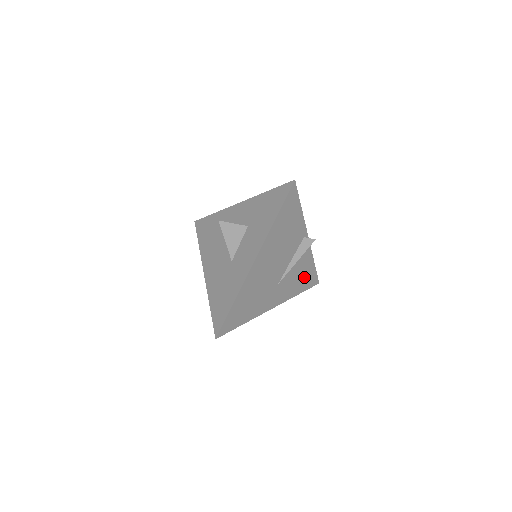
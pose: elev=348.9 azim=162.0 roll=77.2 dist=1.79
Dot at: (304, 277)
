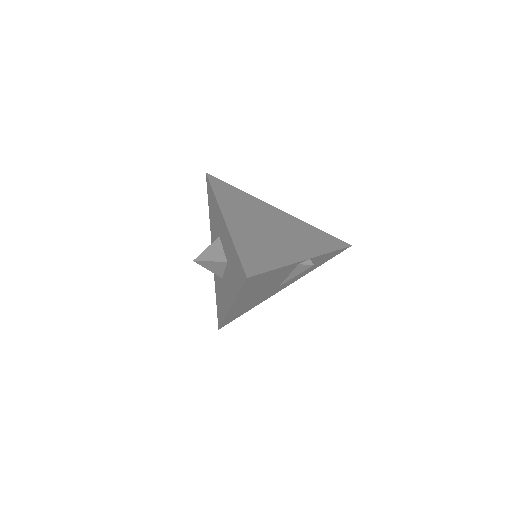
Dot at: (320, 261)
